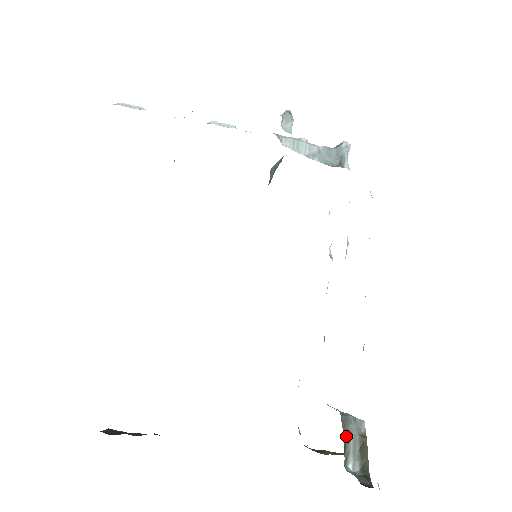
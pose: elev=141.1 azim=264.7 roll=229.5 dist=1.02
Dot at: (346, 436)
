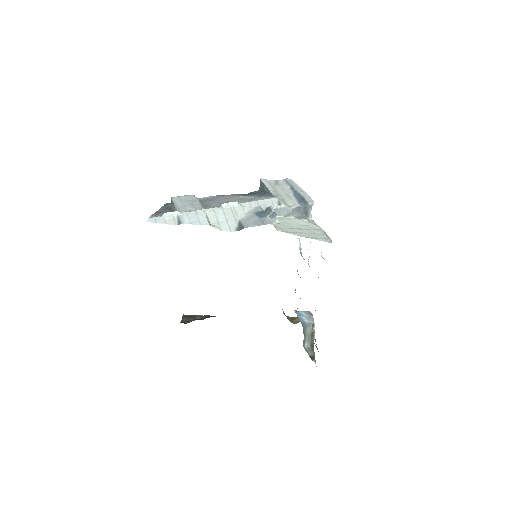
Dot at: (305, 335)
